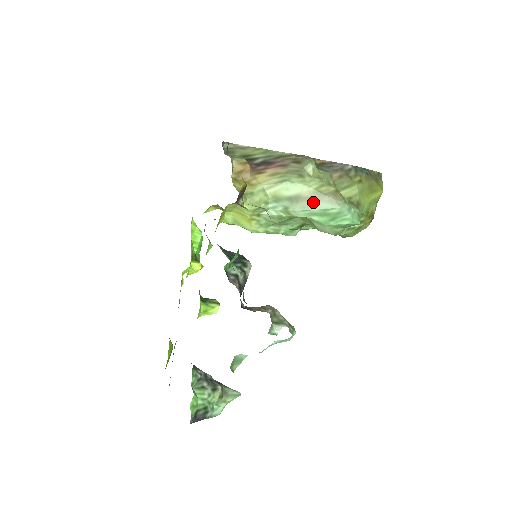
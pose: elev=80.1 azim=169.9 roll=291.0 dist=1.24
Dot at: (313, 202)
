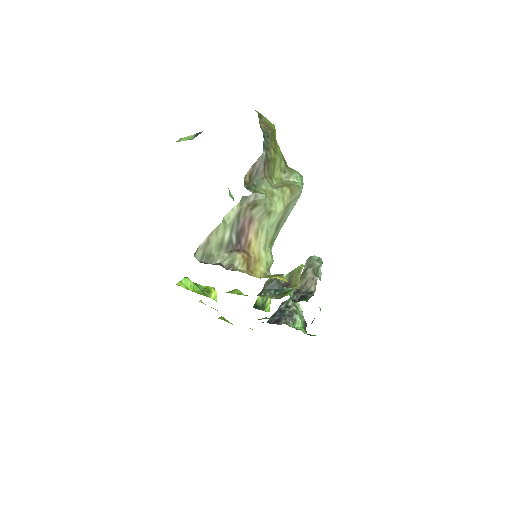
Dot at: (287, 213)
